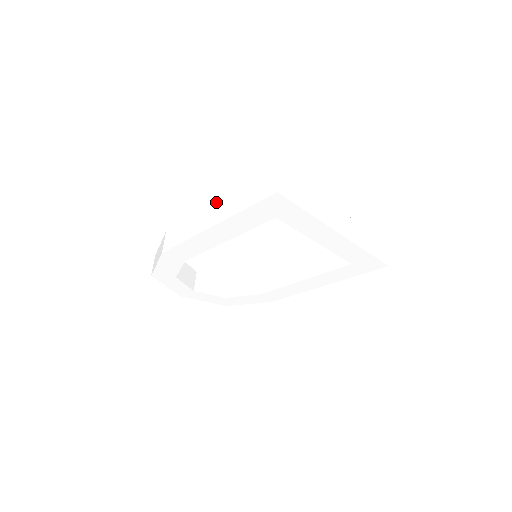
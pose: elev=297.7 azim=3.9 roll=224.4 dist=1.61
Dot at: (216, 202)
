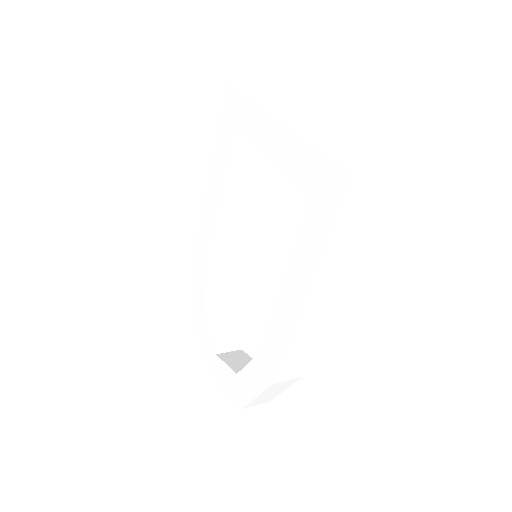
Dot at: occluded
